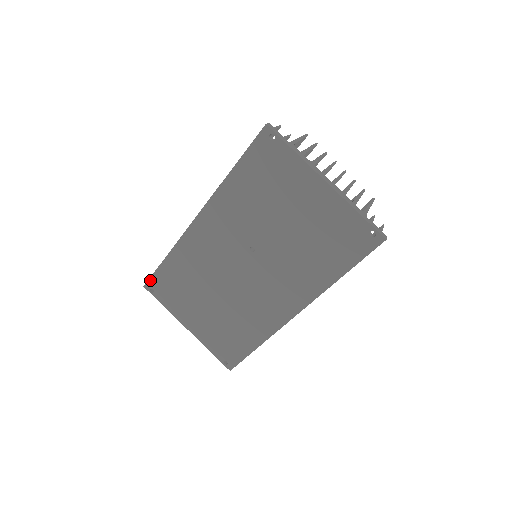
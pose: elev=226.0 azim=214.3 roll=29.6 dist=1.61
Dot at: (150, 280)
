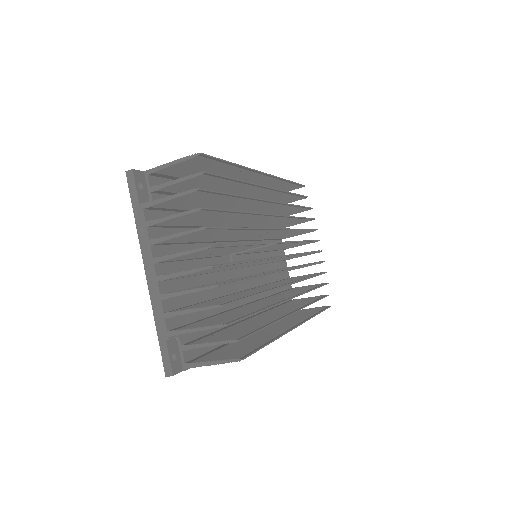
Dot at: occluded
